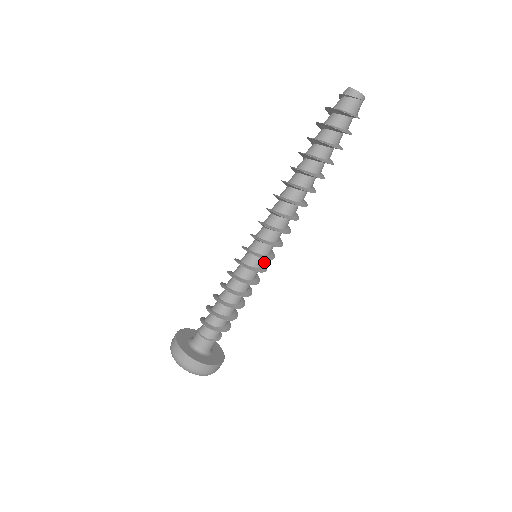
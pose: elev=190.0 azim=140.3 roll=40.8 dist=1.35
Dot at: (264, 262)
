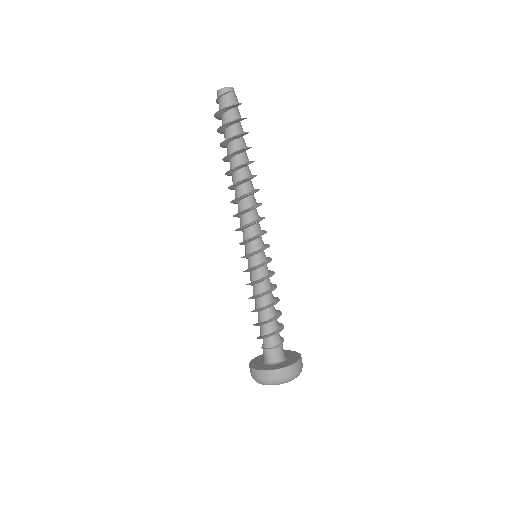
Dot at: (266, 257)
